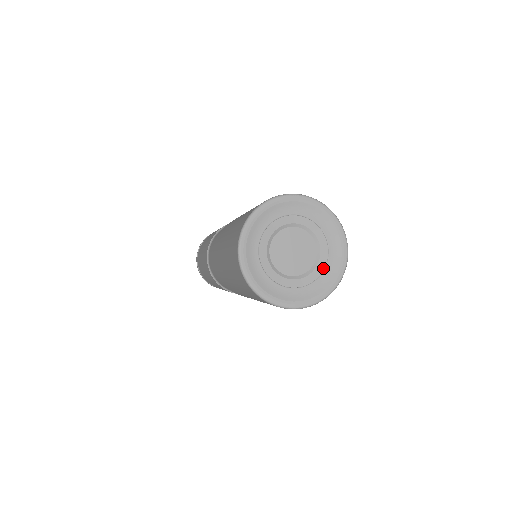
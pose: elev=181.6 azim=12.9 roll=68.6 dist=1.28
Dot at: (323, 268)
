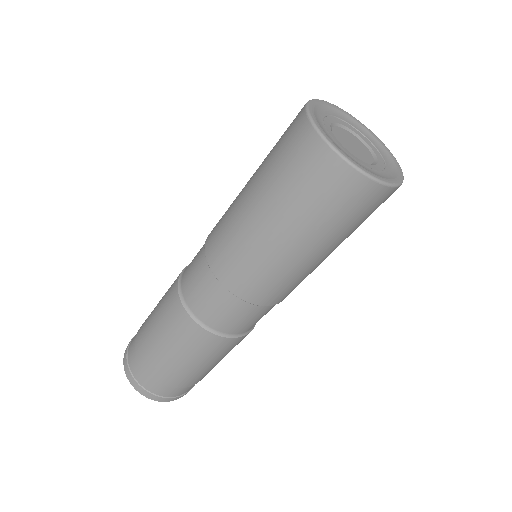
Dot at: (370, 168)
